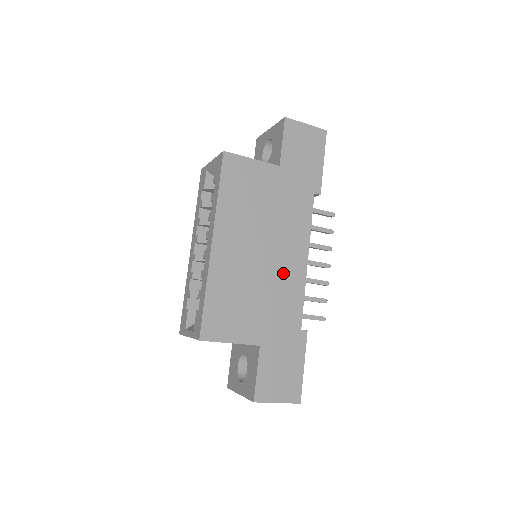
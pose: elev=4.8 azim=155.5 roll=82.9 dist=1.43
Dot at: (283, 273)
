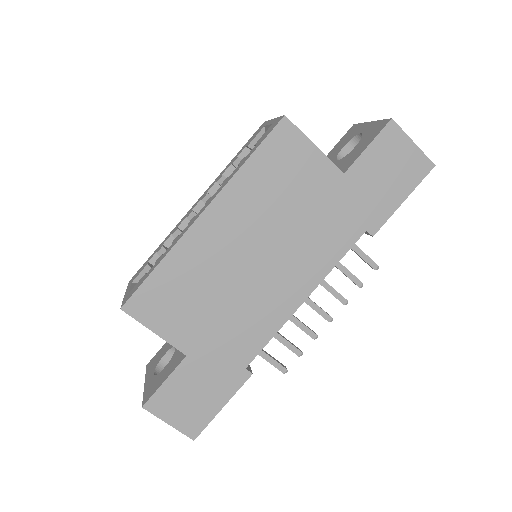
Dot at: (265, 296)
